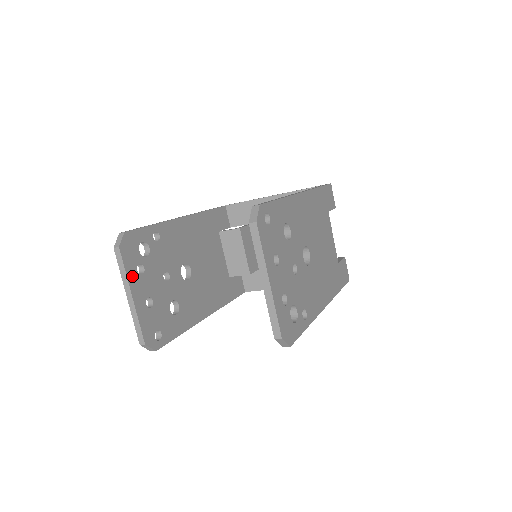
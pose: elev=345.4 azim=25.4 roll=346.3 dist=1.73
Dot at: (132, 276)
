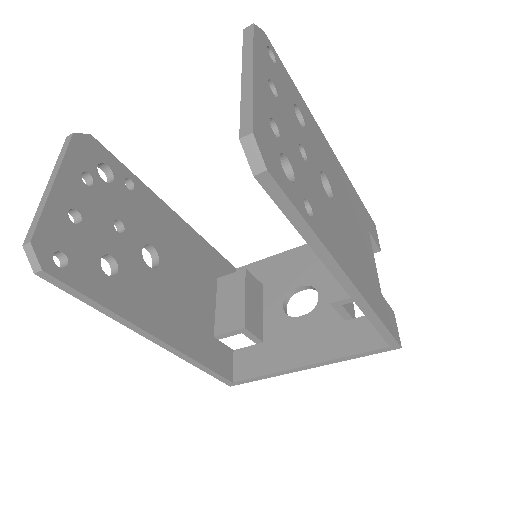
Dot at: (70, 169)
